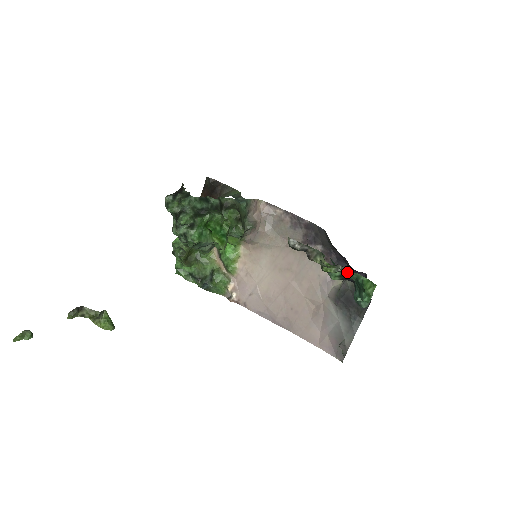
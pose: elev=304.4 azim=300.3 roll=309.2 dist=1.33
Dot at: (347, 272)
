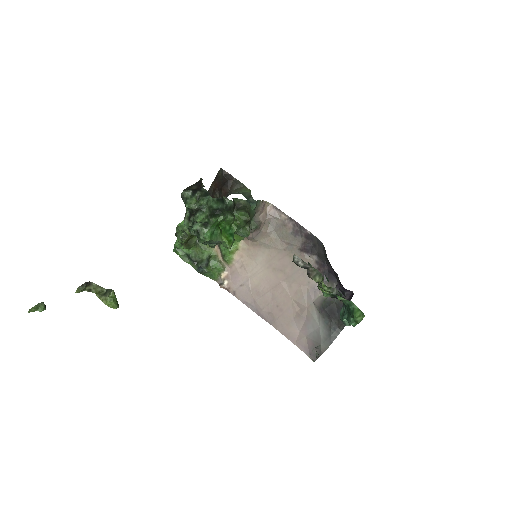
Dot at: (342, 299)
